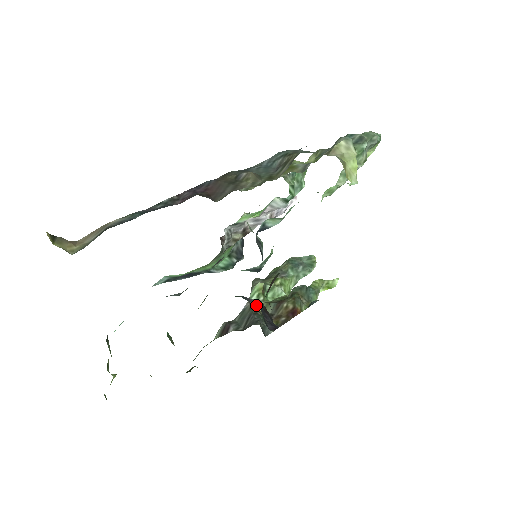
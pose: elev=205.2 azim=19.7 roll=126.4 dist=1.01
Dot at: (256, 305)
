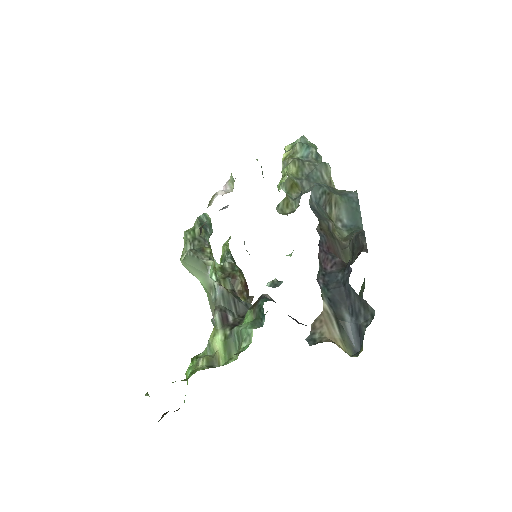
Dot at: occluded
